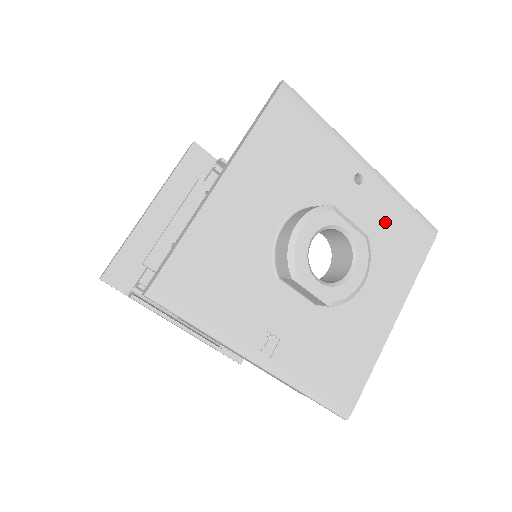
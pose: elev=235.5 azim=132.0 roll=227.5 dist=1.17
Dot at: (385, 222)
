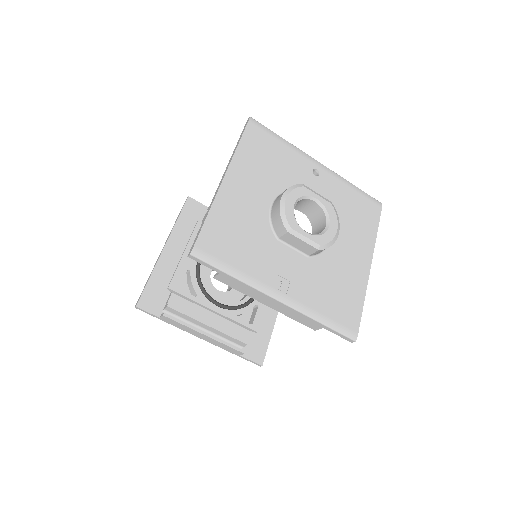
Dot at: (342, 199)
